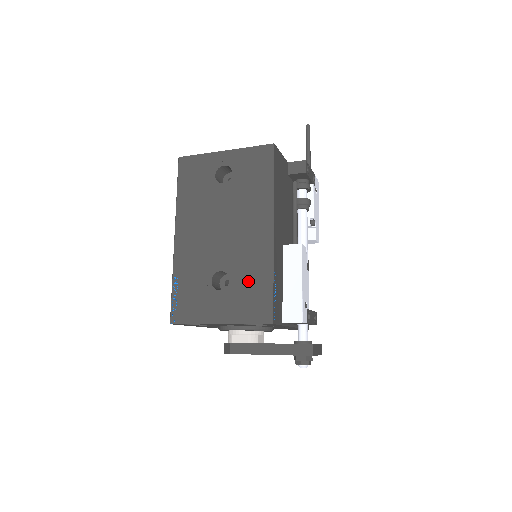
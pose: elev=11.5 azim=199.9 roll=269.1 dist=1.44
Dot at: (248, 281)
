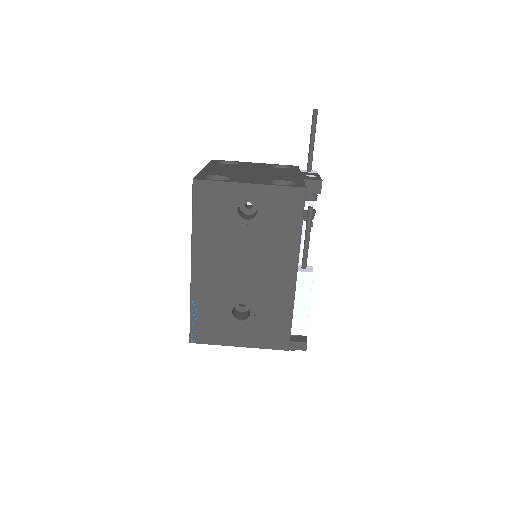
Dot at: (269, 315)
